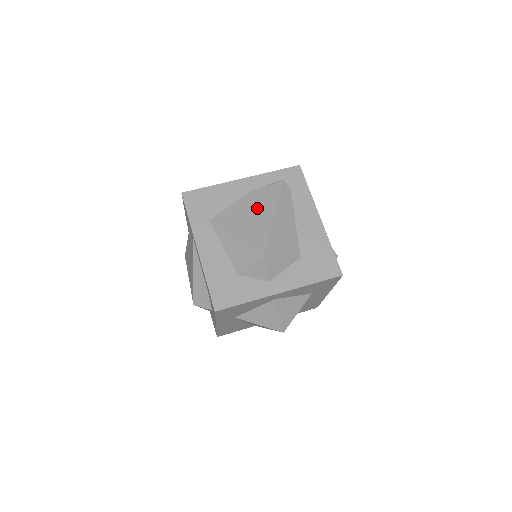
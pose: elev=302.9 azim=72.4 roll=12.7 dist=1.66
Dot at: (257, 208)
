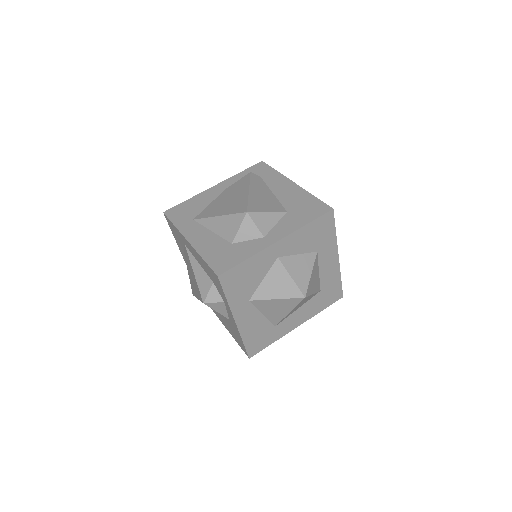
Dot at: (233, 194)
